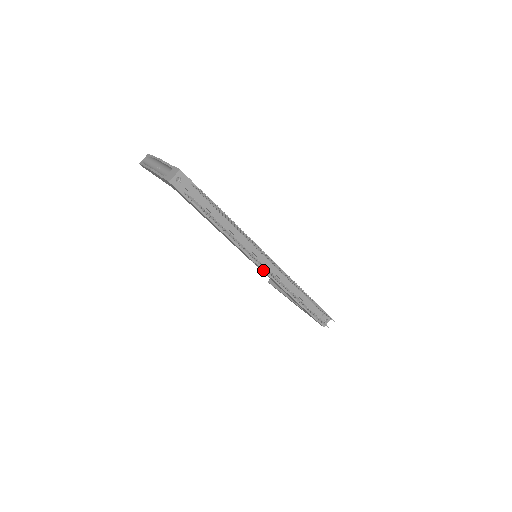
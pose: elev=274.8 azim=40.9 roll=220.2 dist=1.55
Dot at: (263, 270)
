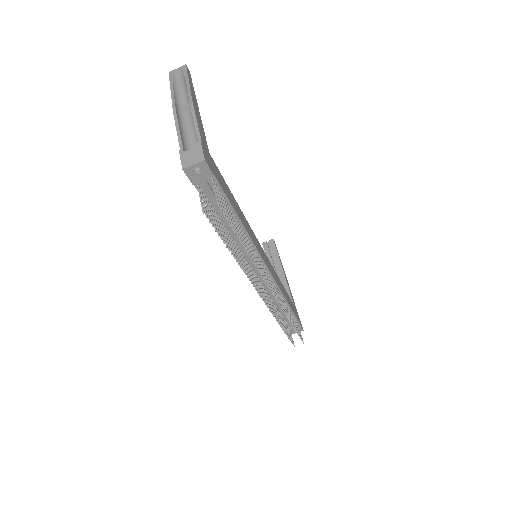
Dot at: occluded
